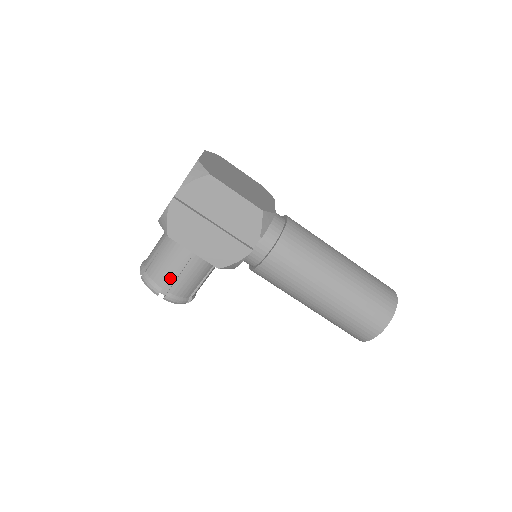
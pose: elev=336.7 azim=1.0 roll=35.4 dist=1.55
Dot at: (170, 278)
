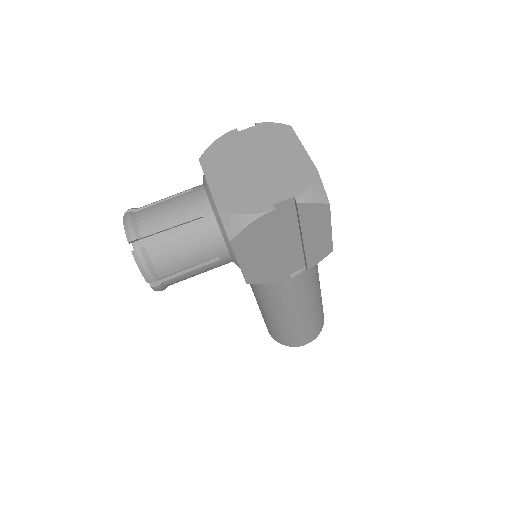
Dot at: (176, 268)
